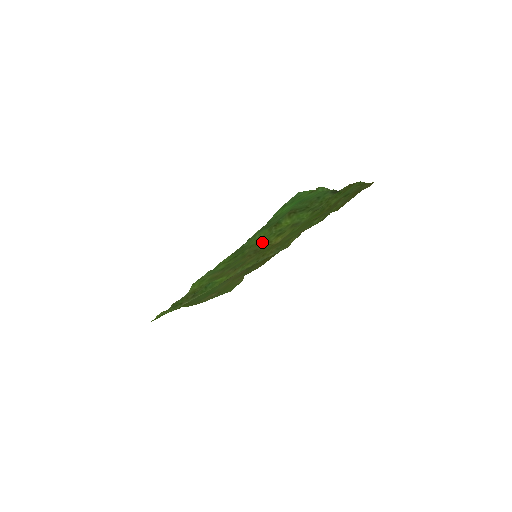
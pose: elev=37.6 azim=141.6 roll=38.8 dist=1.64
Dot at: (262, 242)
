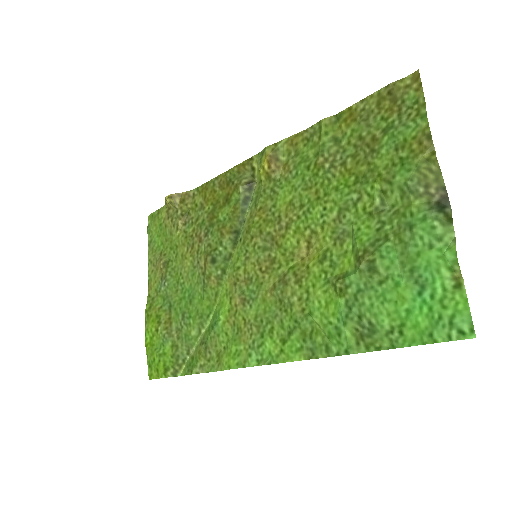
Dot at: (309, 288)
